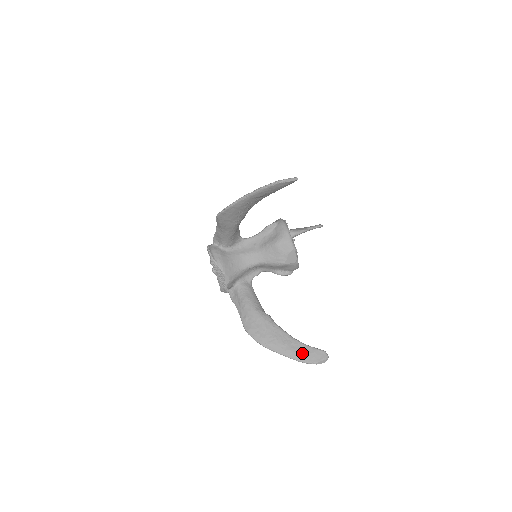
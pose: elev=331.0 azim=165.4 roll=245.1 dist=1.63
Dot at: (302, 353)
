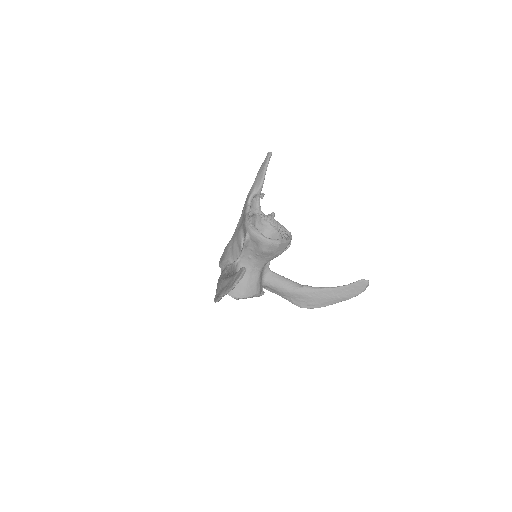
Dot at: (349, 293)
